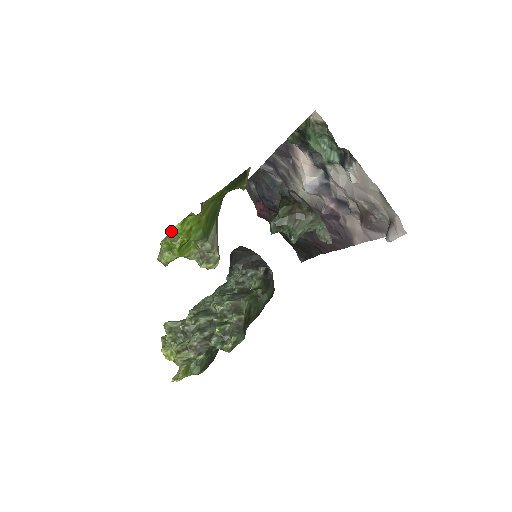
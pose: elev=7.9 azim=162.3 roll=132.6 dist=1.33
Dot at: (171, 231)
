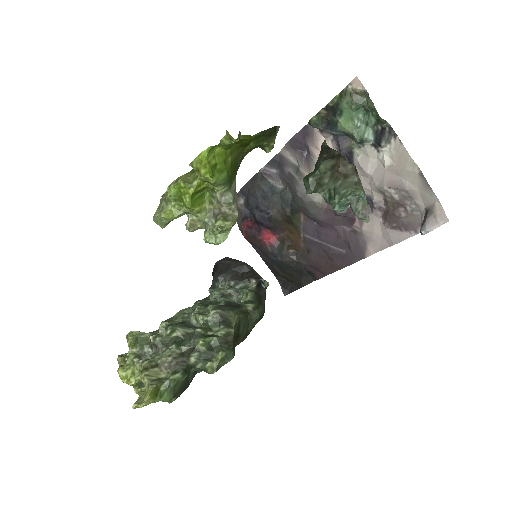
Dot at: (192, 161)
